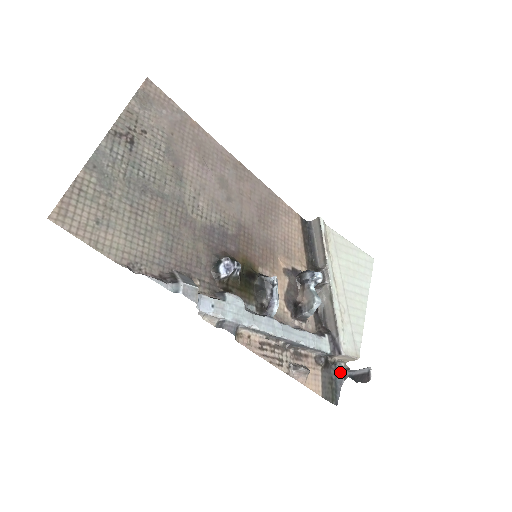
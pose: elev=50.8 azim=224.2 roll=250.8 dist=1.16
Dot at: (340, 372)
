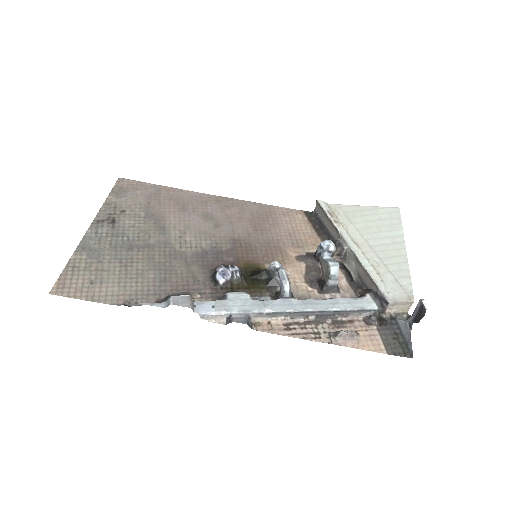
Dot at: (403, 324)
